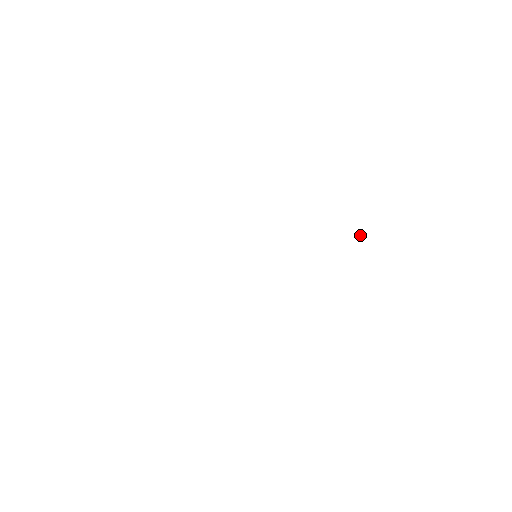
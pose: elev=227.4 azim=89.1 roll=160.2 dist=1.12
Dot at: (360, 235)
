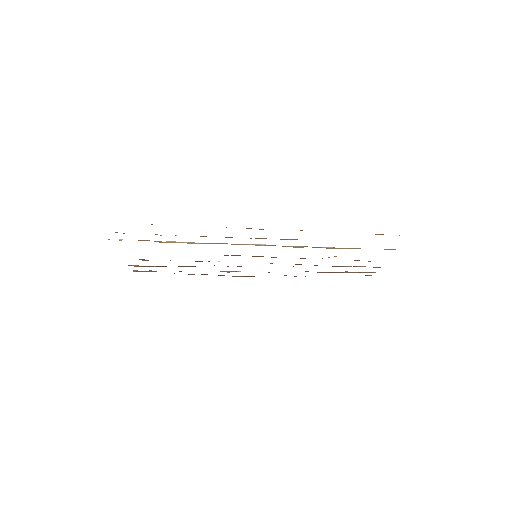
Dot at: occluded
